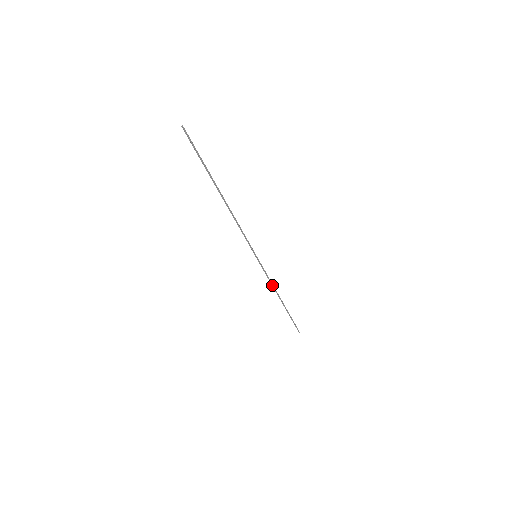
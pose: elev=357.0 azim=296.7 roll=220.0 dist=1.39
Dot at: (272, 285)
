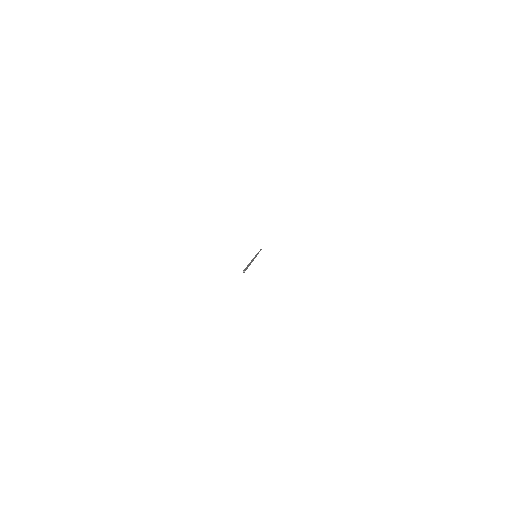
Dot at: occluded
